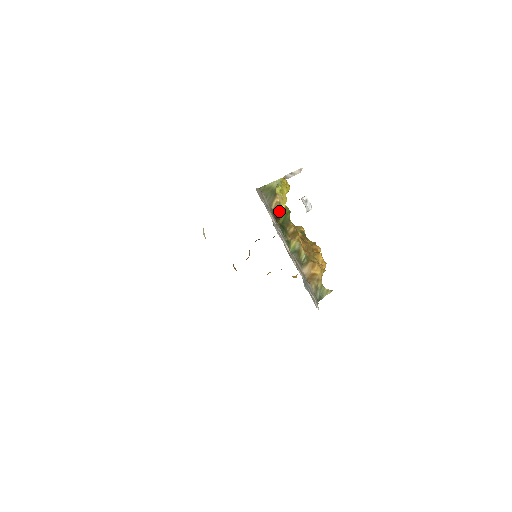
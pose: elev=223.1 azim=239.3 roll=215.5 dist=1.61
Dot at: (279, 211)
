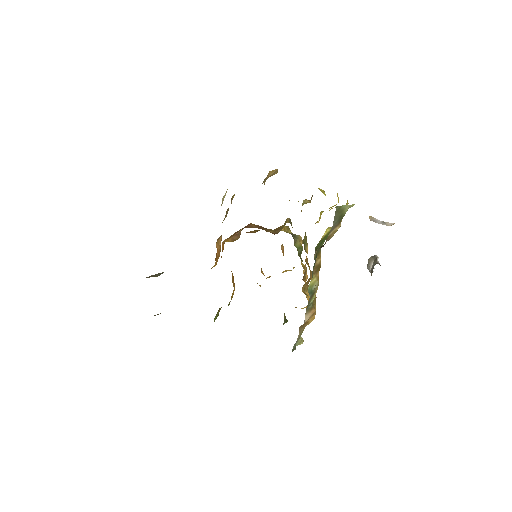
Dot at: (323, 235)
